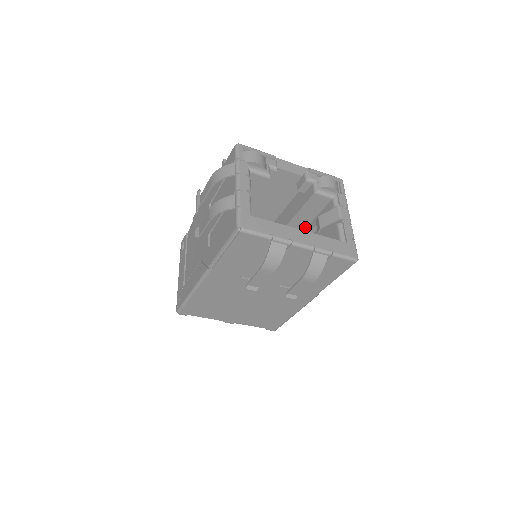
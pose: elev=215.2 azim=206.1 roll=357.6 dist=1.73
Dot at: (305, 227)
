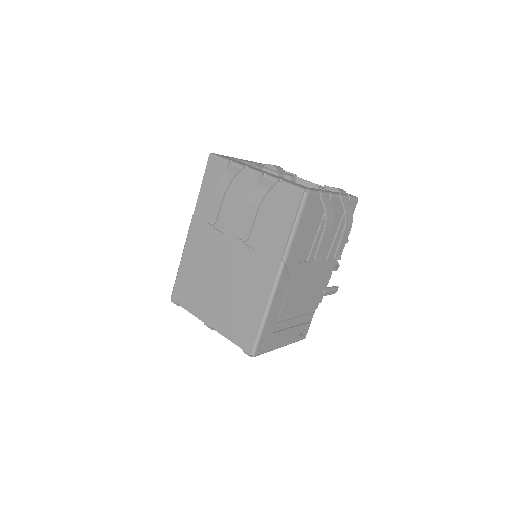
Dot at: occluded
